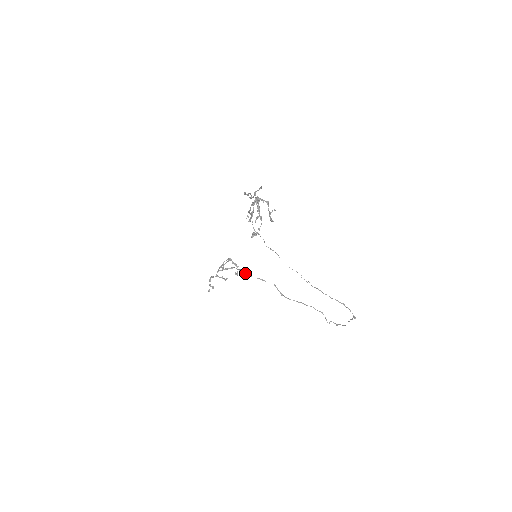
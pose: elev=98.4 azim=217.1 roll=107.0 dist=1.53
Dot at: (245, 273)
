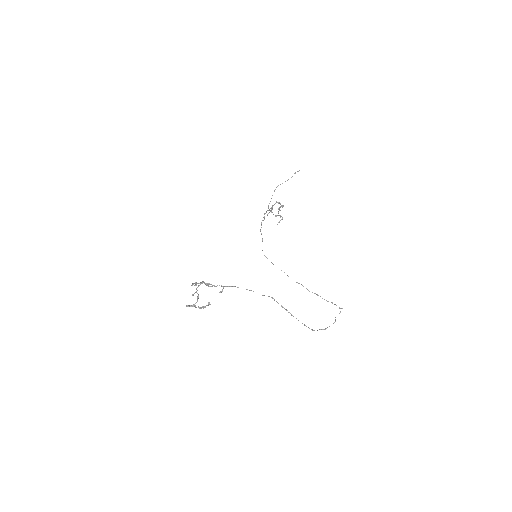
Dot at: (232, 286)
